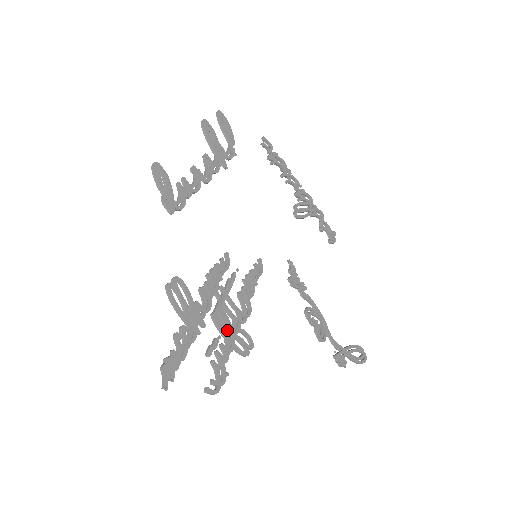
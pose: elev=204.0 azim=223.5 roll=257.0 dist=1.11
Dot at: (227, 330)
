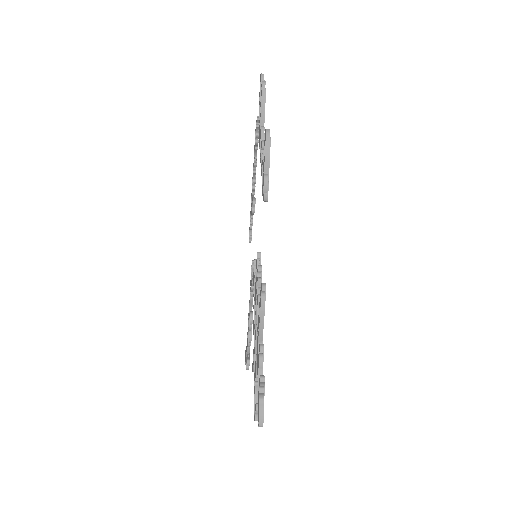
Dot at: occluded
